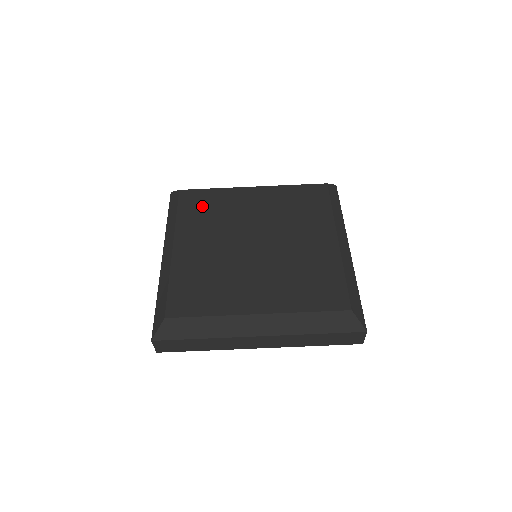
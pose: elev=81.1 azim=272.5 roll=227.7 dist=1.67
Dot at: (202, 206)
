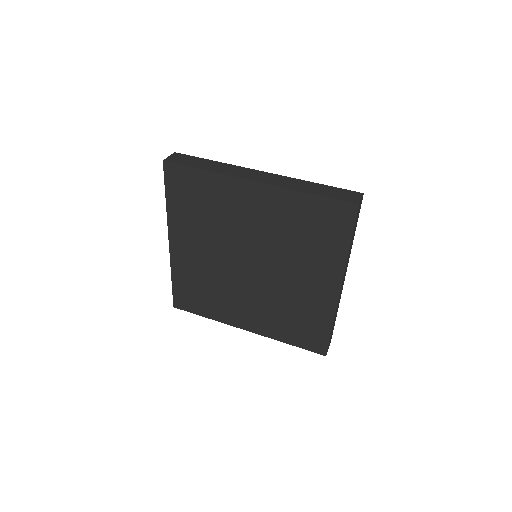
Dot at: occluded
